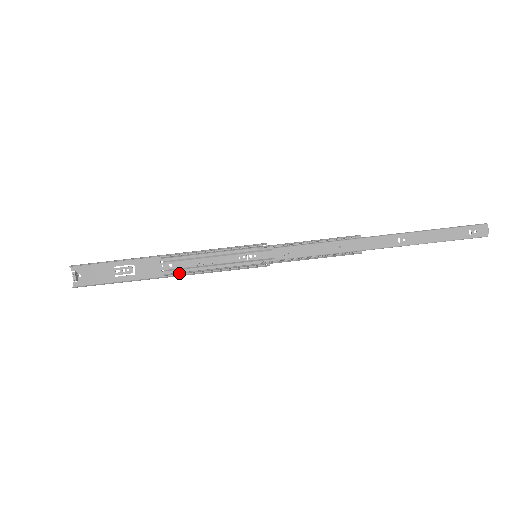
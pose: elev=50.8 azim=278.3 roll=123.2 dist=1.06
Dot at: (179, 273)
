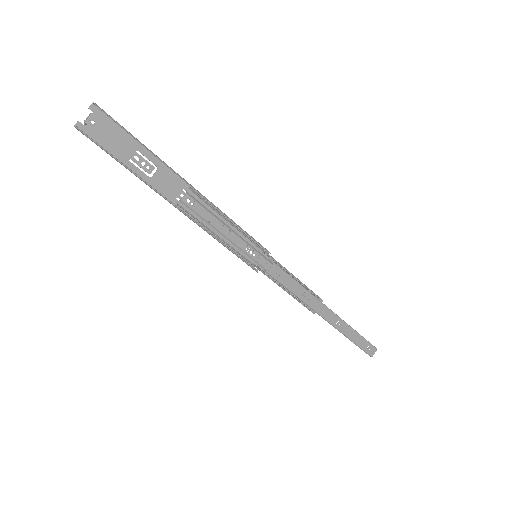
Dot at: (193, 215)
